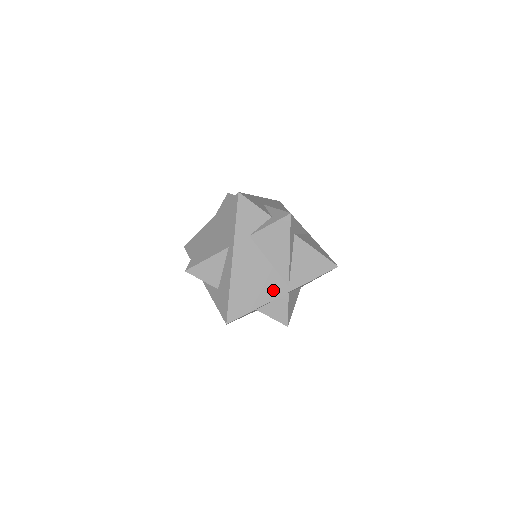
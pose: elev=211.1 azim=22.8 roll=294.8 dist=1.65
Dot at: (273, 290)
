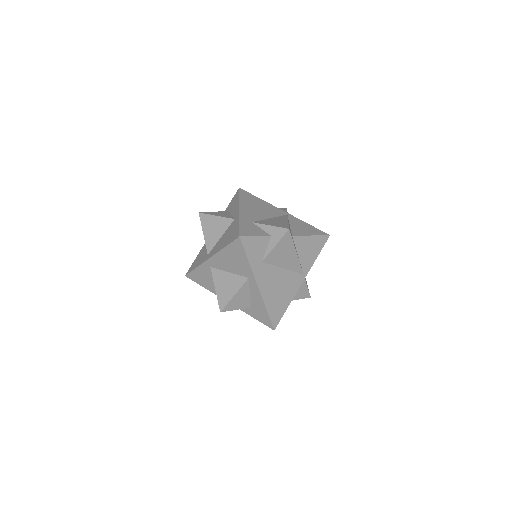
Dot at: (294, 285)
